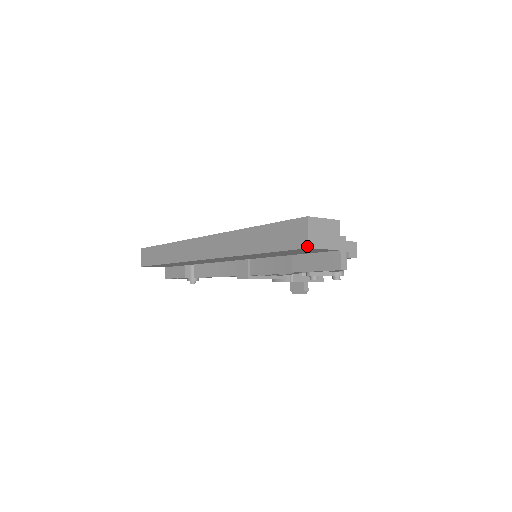
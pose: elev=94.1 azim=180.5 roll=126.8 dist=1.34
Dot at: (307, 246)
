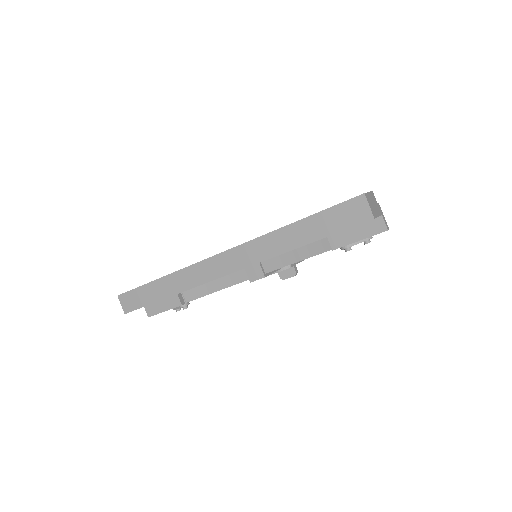
Dot at: (373, 217)
